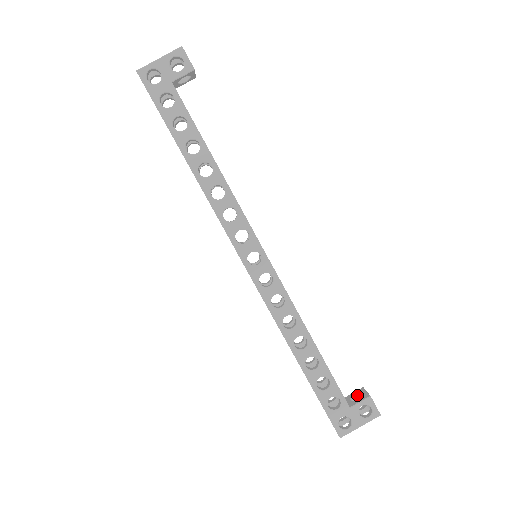
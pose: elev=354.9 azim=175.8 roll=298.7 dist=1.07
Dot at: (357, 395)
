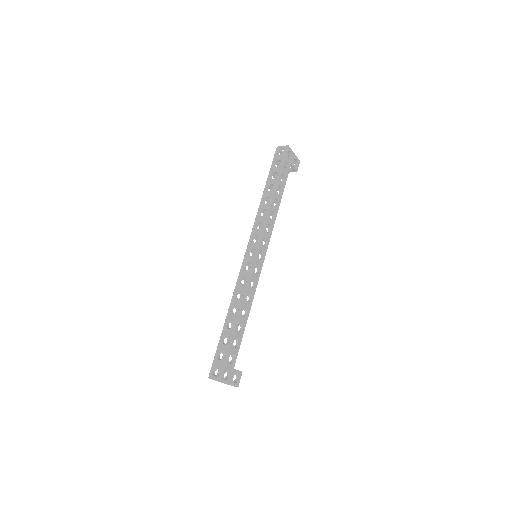
Dot at: occluded
